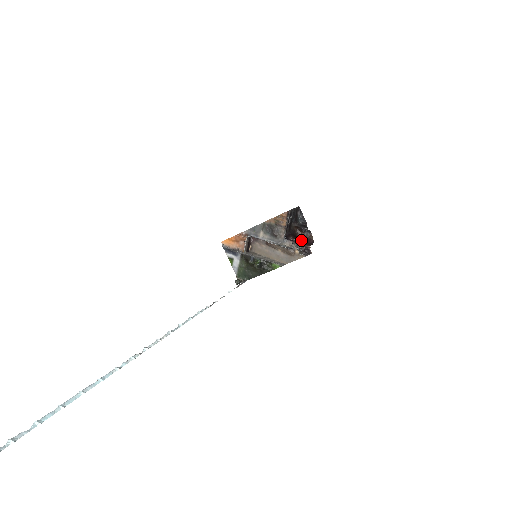
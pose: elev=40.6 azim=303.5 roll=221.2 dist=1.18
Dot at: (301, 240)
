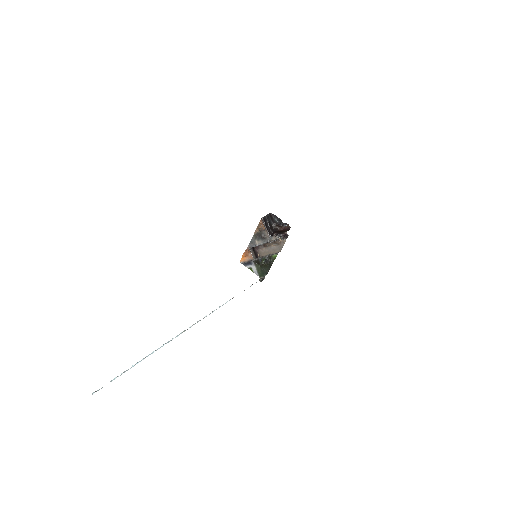
Dot at: occluded
